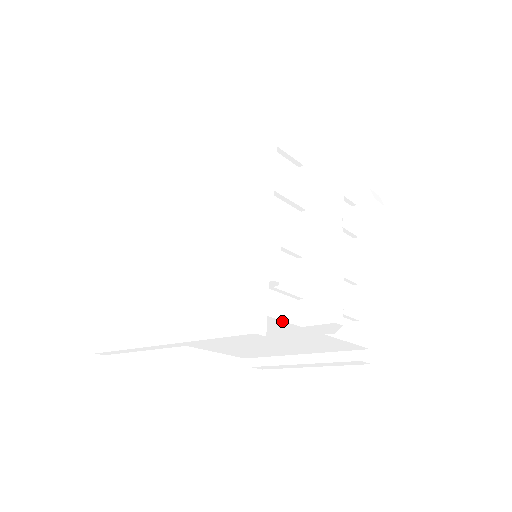
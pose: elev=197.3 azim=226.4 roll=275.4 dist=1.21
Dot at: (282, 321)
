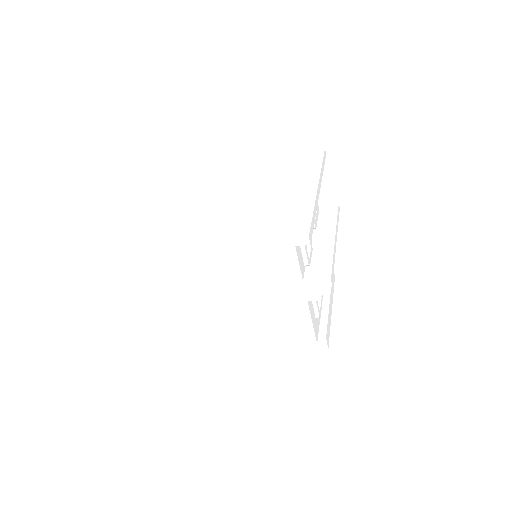
Dot at: (298, 265)
